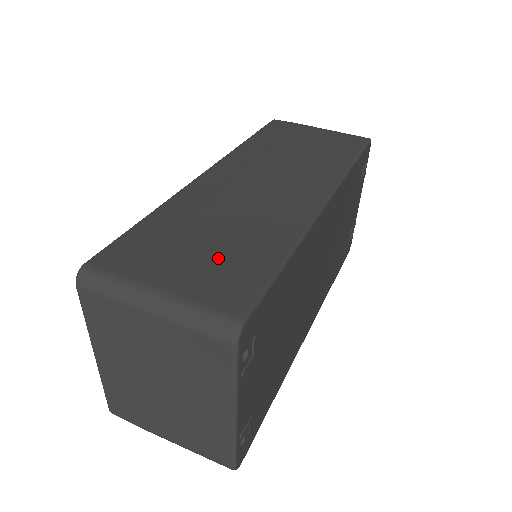
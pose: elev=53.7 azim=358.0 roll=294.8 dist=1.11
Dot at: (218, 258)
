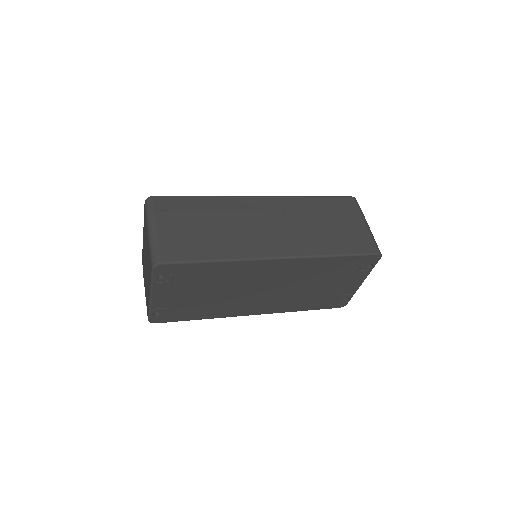
Dot at: (192, 236)
